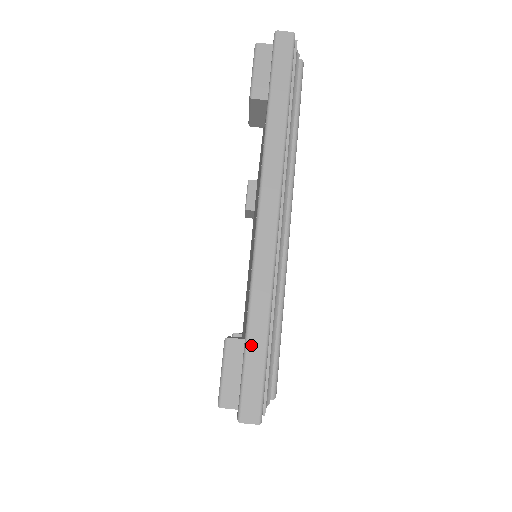
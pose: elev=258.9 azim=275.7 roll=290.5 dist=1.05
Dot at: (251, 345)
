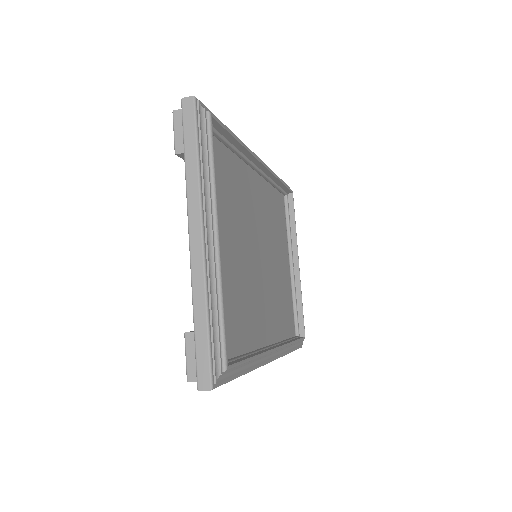
Dot at: (198, 335)
